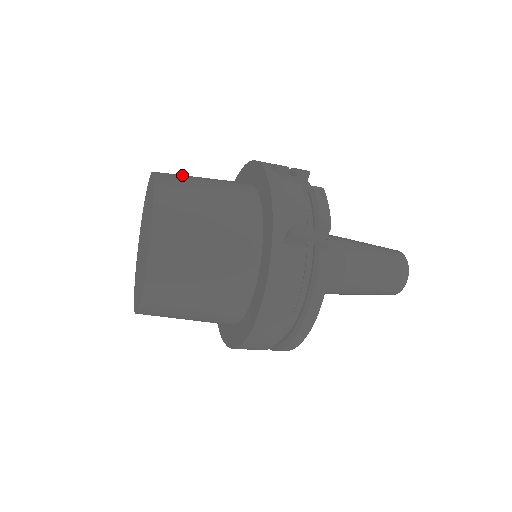
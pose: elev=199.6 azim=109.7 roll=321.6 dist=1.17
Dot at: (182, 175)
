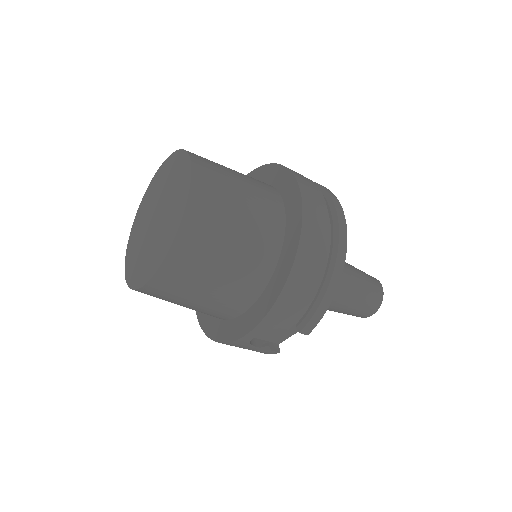
Dot at: occluded
